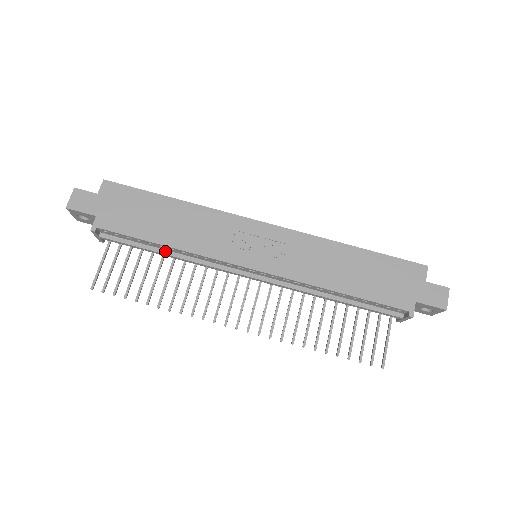
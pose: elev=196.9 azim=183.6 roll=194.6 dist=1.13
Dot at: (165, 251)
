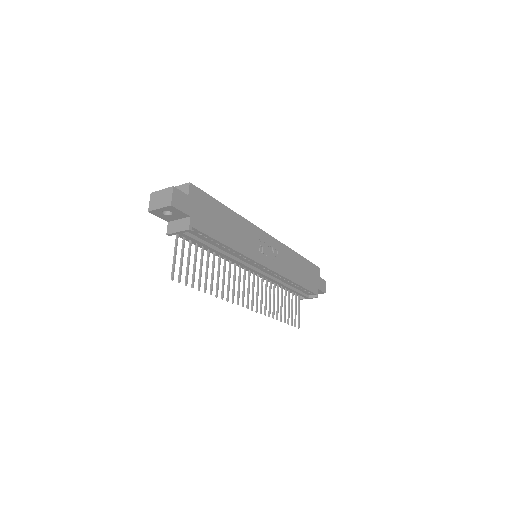
Dot at: (220, 250)
